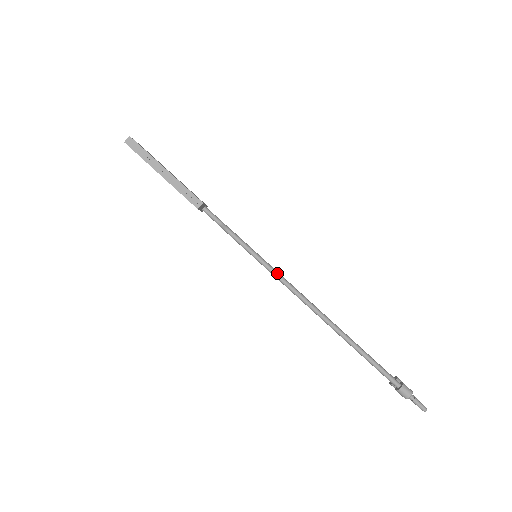
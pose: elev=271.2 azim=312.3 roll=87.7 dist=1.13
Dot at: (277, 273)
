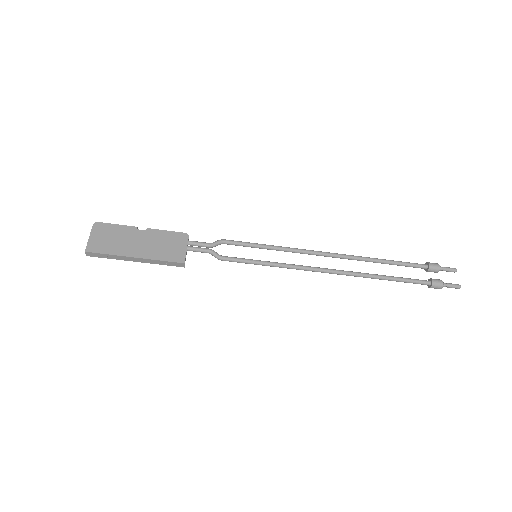
Dot at: (281, 266)
